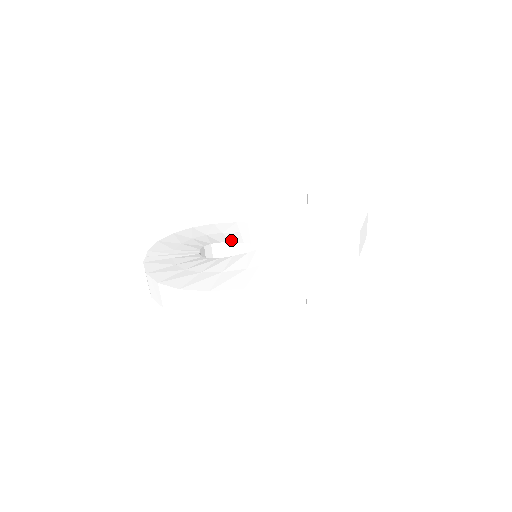
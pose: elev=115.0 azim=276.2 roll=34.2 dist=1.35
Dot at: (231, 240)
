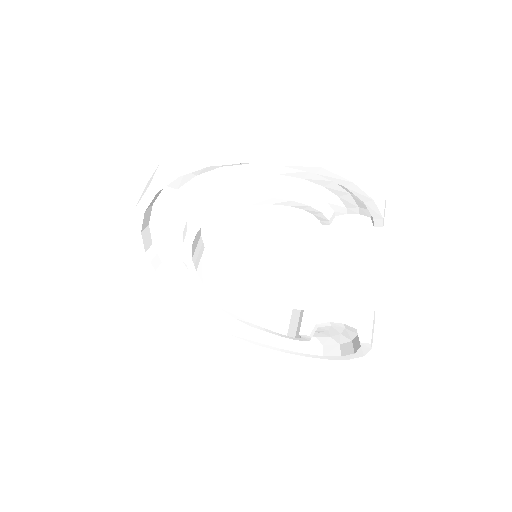
Dot at: (244, 293)
